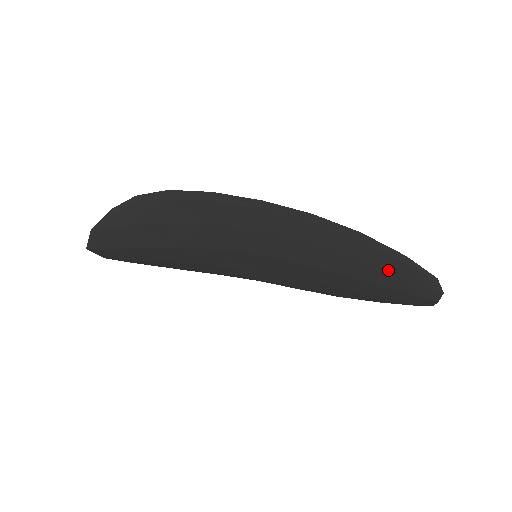
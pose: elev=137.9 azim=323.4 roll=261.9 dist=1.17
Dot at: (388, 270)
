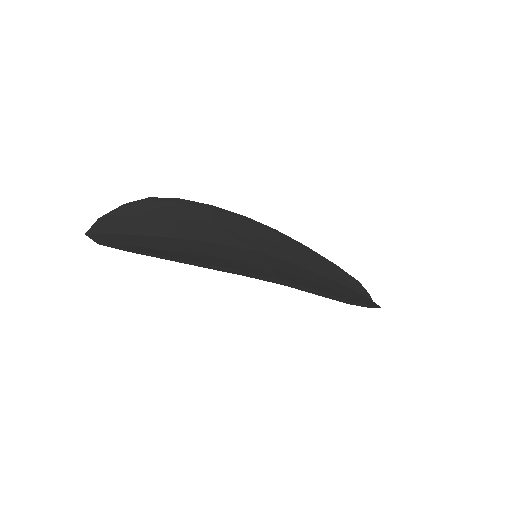
Dot at: occluded
